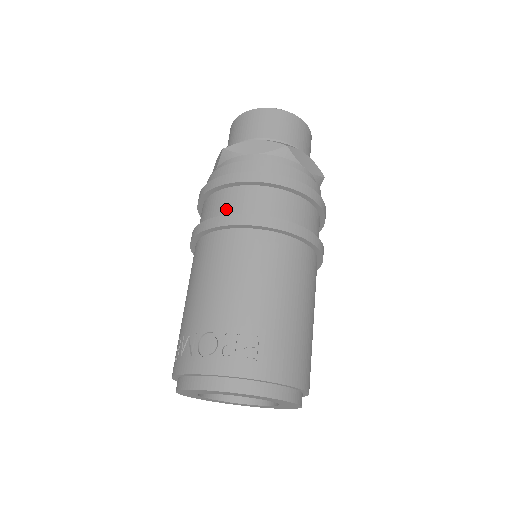
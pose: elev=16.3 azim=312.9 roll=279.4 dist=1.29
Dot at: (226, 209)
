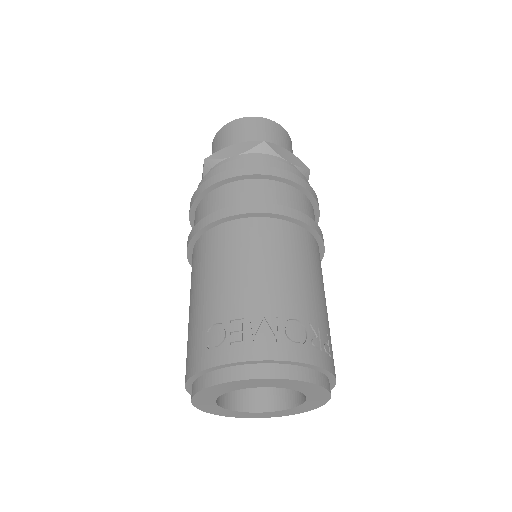
Dot at: (282, 201)
